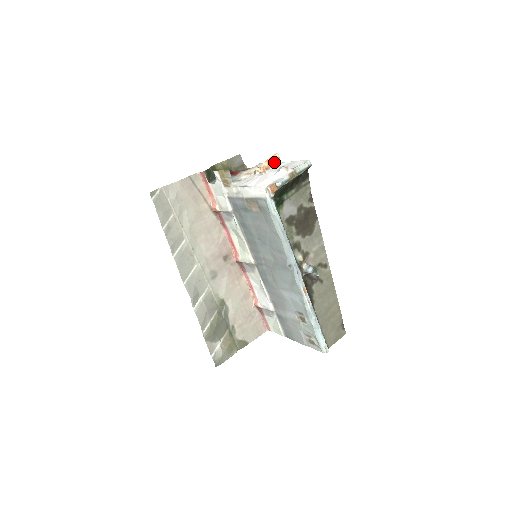
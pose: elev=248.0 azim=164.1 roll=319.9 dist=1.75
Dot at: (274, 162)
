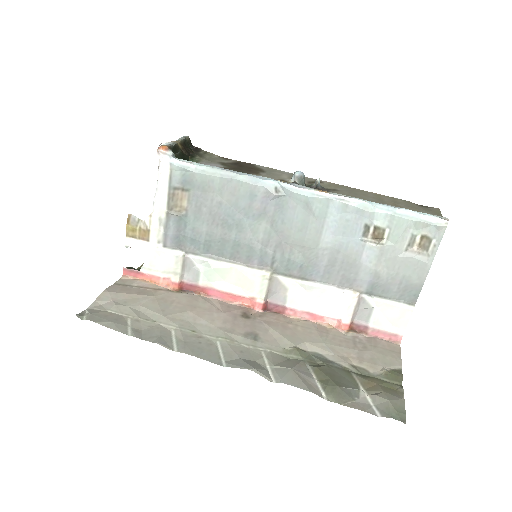
Dot at: occluded
